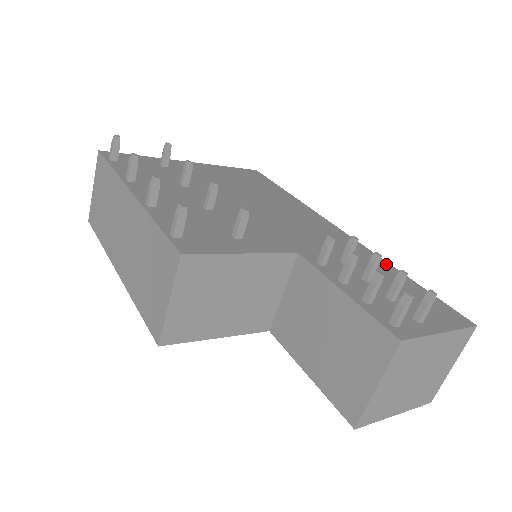
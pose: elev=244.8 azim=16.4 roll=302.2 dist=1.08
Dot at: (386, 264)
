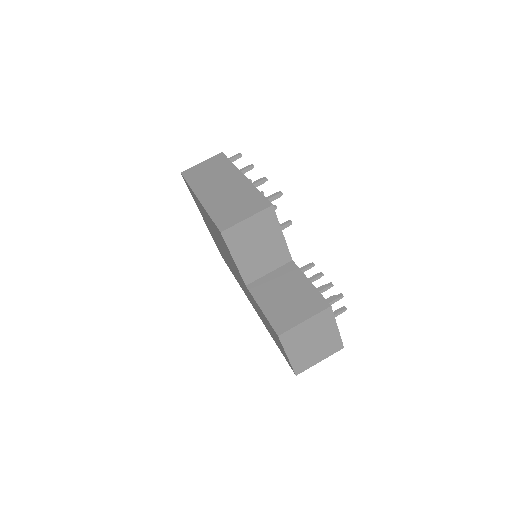
Dot at: occluded
